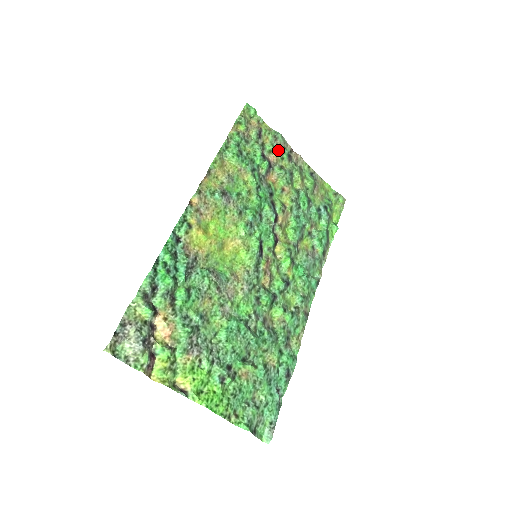
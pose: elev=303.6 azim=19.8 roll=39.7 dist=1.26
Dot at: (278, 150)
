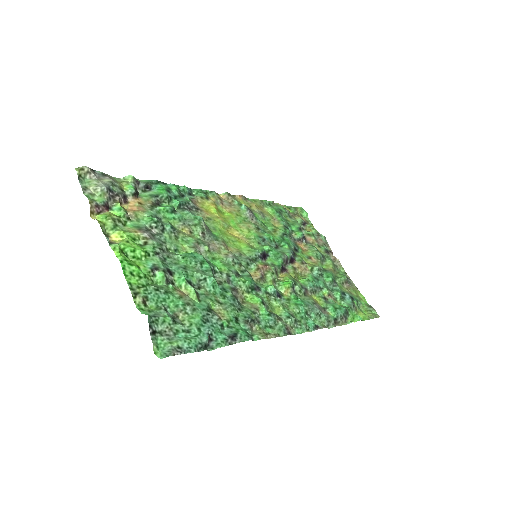
Dot at: (317, 241)
